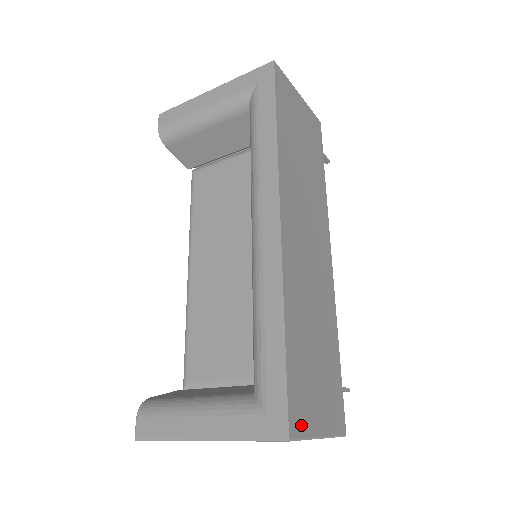
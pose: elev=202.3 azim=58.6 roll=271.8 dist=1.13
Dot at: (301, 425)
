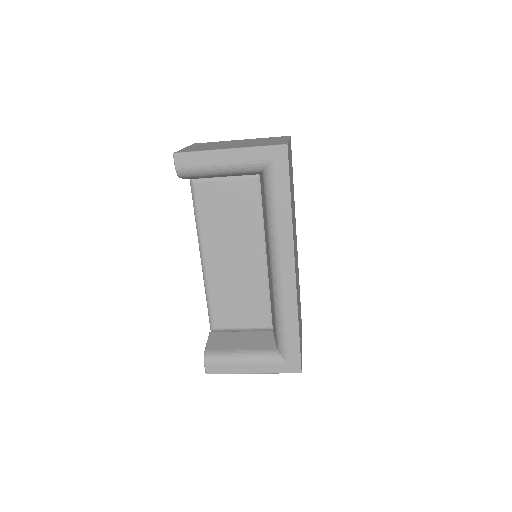
Dot at: (301, 360)
